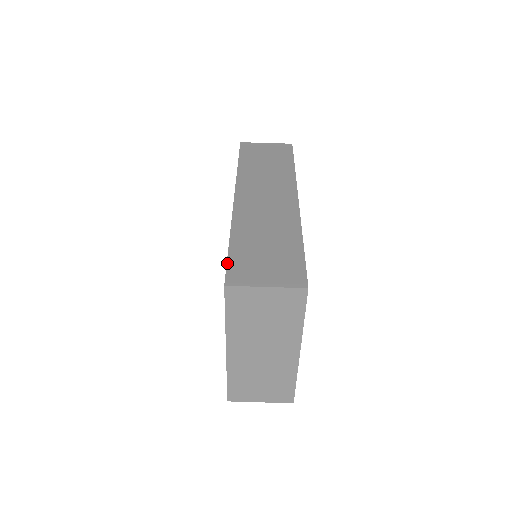
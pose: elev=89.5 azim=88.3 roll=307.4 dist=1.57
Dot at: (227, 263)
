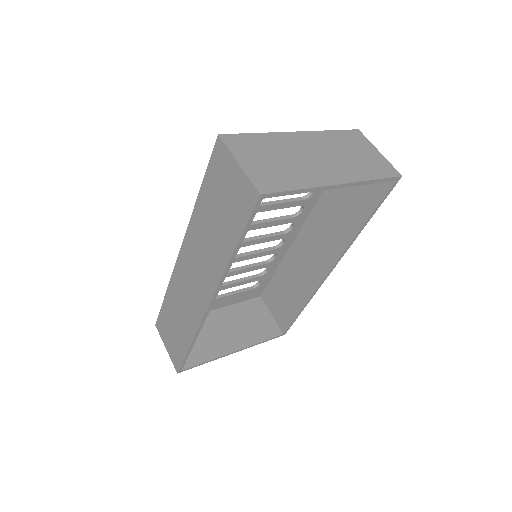
Dot at: occluded
